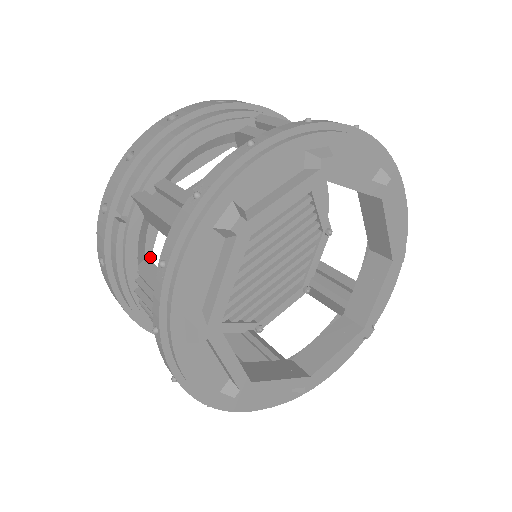
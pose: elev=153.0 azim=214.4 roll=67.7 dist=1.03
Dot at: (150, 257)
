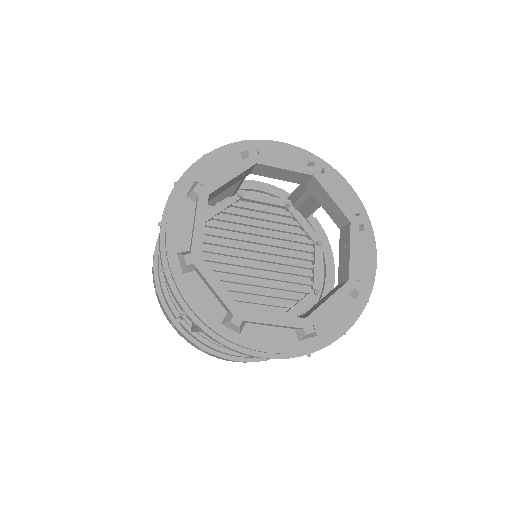
Dot at: occluded
